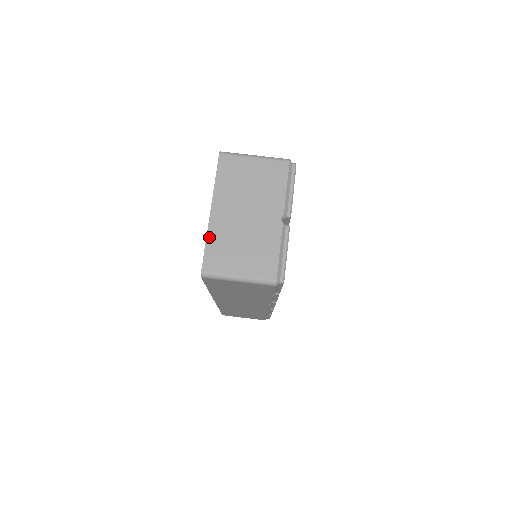
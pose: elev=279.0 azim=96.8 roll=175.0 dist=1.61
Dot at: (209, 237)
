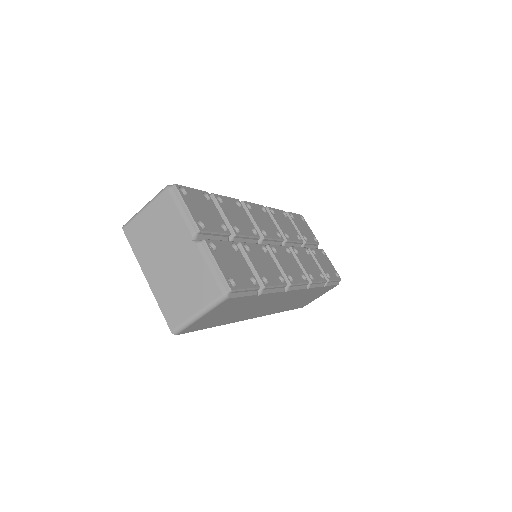
Dot at: (158, 300)
